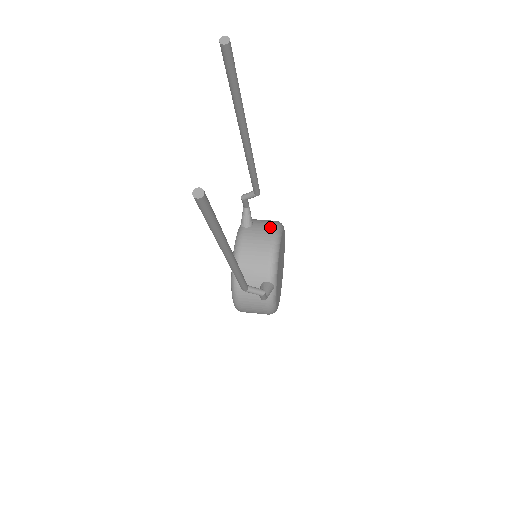
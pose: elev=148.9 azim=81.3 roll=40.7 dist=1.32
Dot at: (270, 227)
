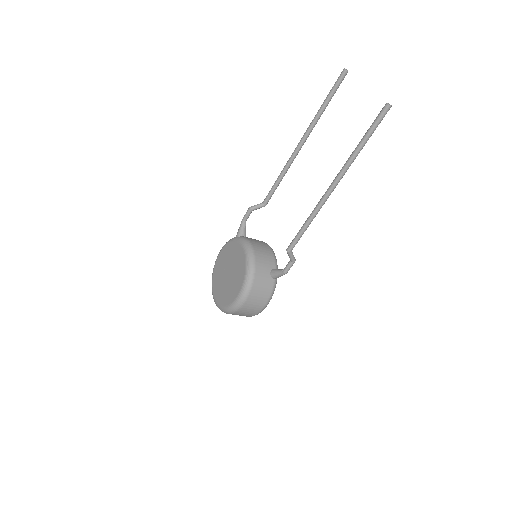
Dot at: occluded
